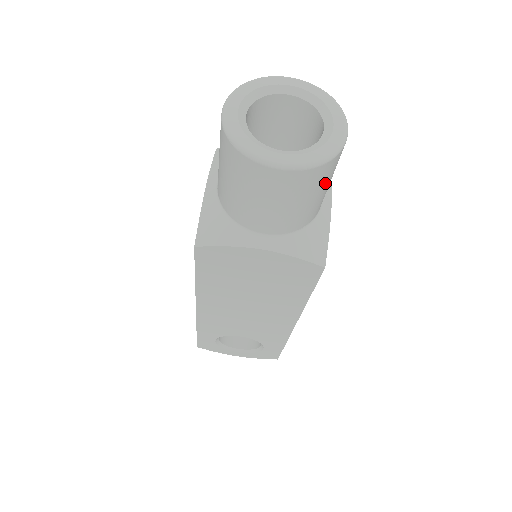
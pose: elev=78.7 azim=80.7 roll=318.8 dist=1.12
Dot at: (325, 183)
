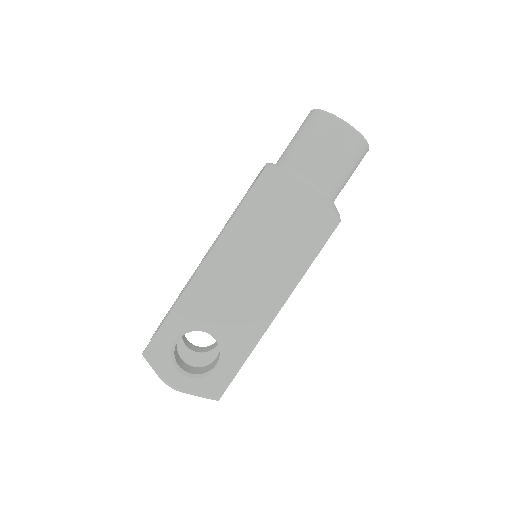
Dot at: (355, 164)
